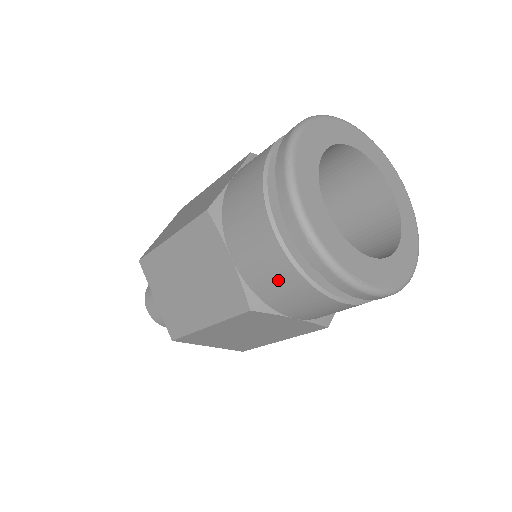
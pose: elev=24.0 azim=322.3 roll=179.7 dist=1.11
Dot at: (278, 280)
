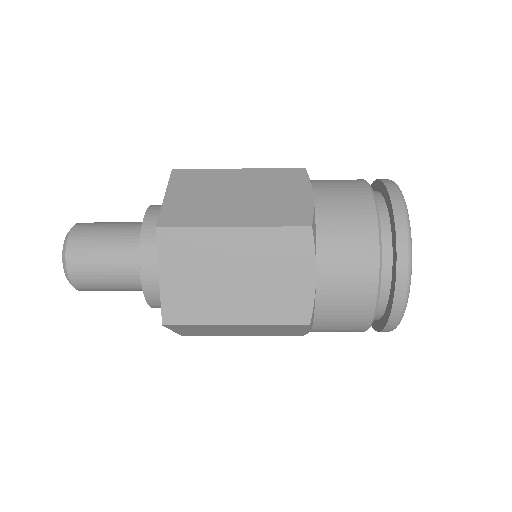
Dot at: occluded
